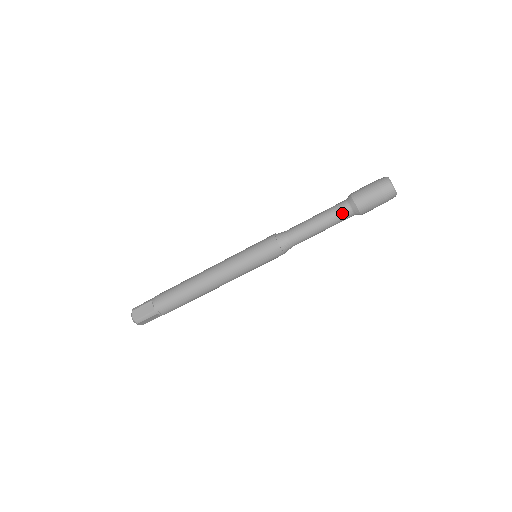
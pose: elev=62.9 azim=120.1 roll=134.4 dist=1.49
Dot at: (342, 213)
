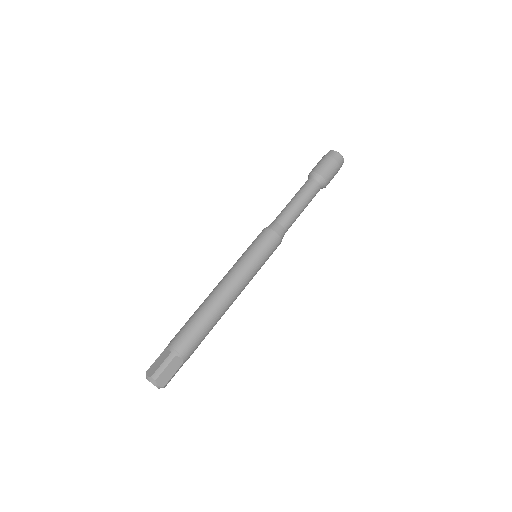
Dot at: (309, 185)
